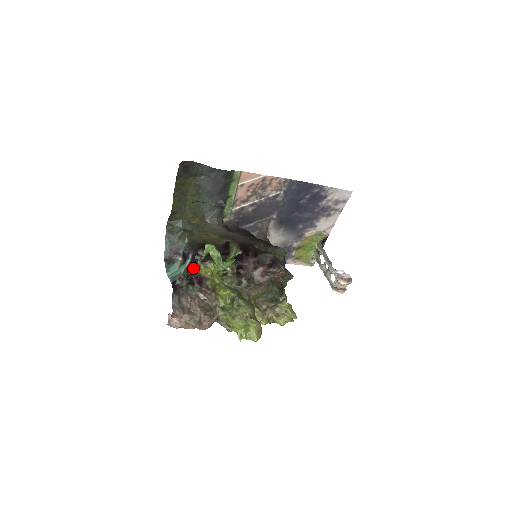
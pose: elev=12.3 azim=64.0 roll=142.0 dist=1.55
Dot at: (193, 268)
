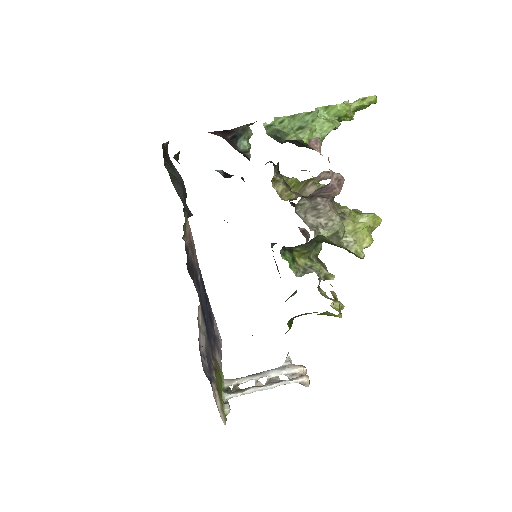
Dot at: occluded
